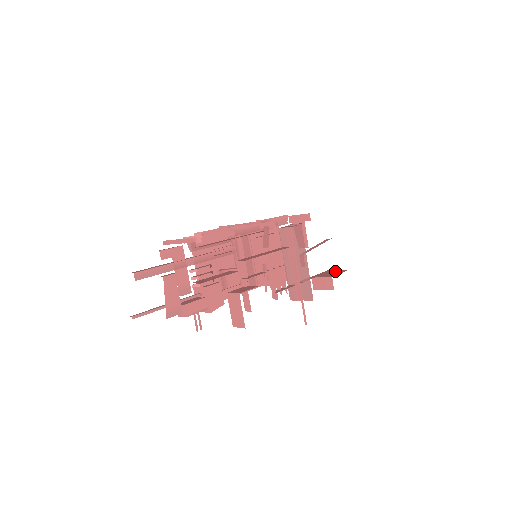
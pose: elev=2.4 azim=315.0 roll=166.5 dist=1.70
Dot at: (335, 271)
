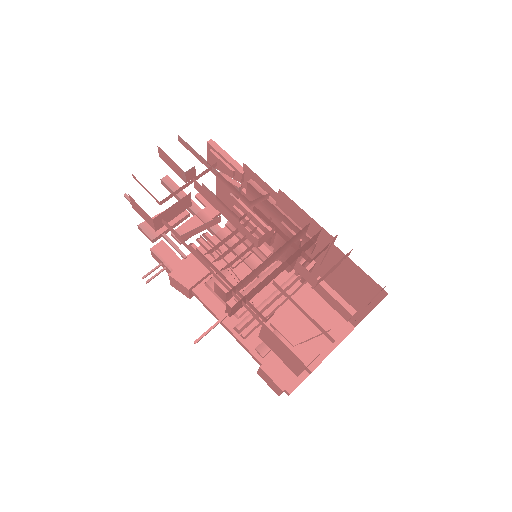
Dot at: occluded
